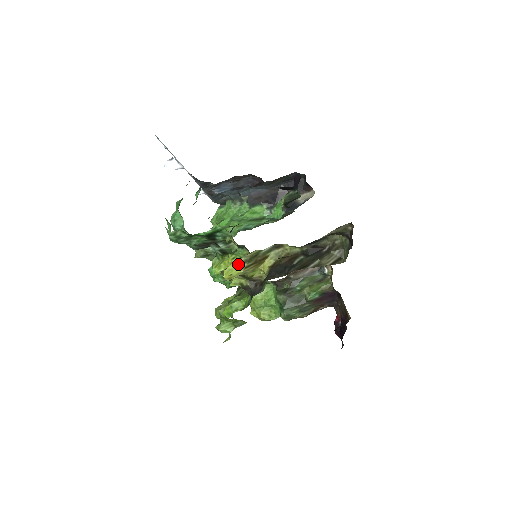
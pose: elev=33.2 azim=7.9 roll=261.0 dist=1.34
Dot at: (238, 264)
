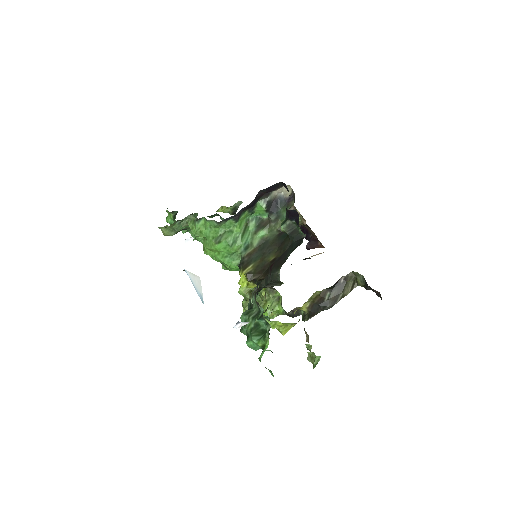
Dot at: (291, 325)
